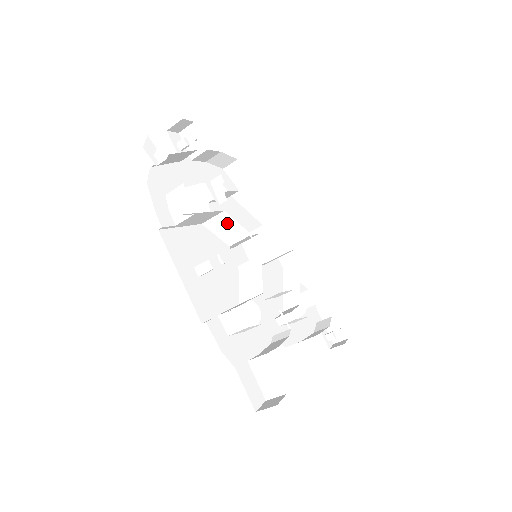
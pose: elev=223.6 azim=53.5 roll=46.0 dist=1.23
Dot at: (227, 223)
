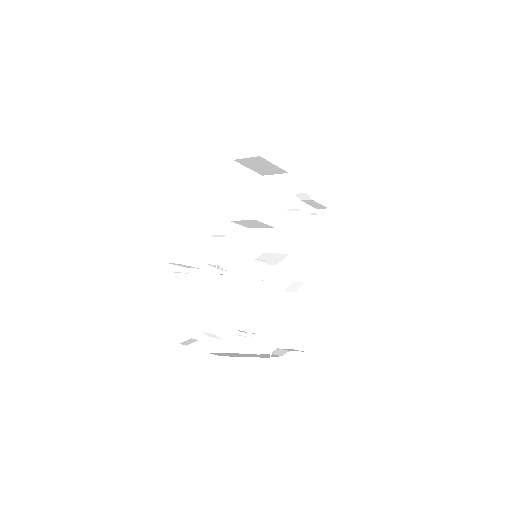
Dot at: occluded
